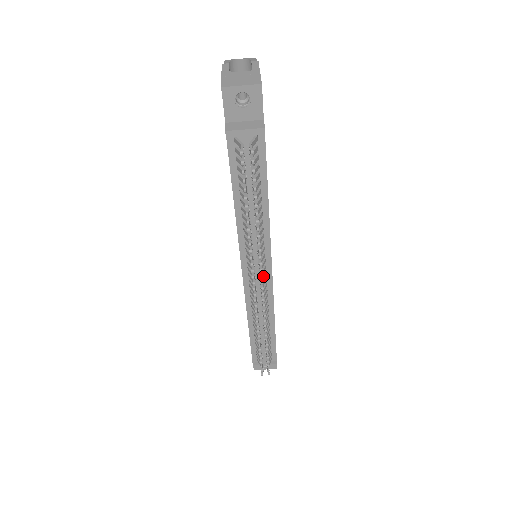
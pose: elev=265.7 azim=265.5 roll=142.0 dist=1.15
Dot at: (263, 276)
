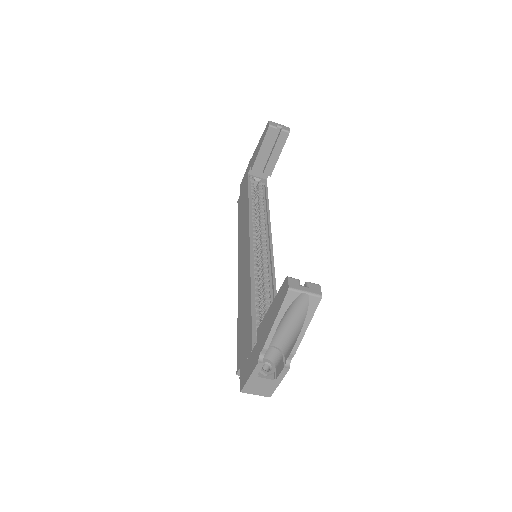
Dot at: occluded
